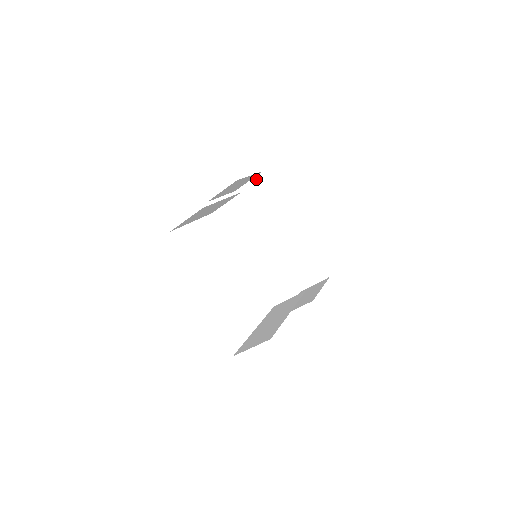
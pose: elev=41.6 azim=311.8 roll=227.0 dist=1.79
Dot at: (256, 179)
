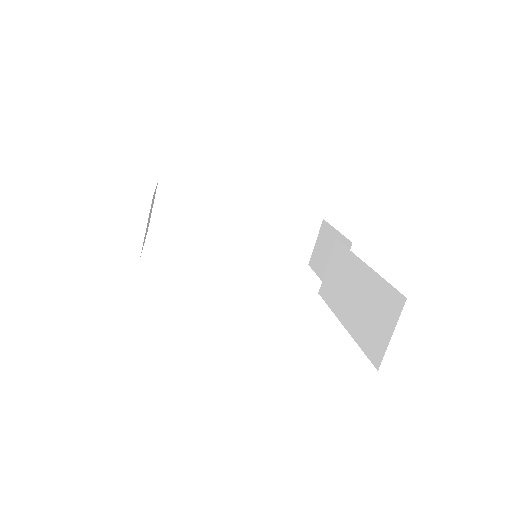
Dot at: (159, 195)
